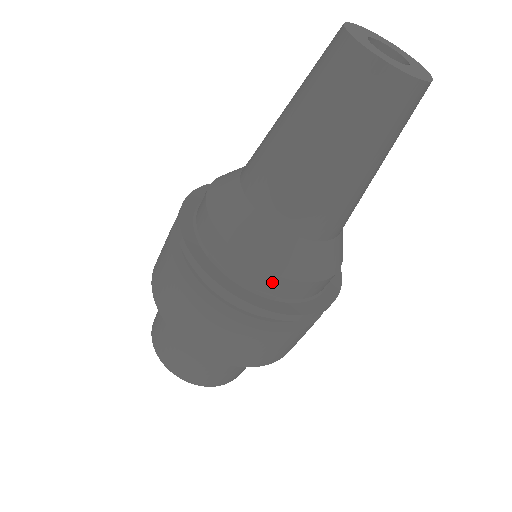
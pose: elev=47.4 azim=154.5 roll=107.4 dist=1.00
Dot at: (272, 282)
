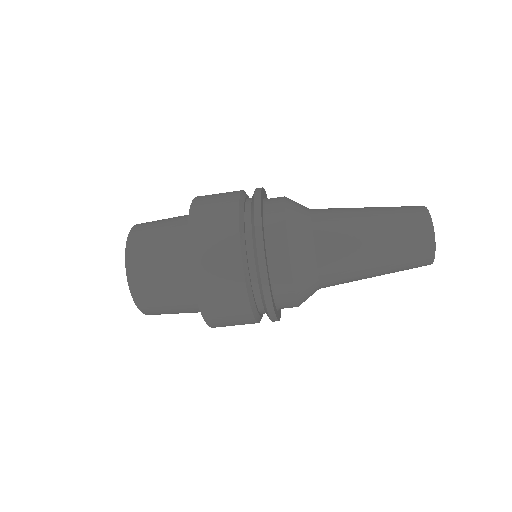
Dot at: occluded
